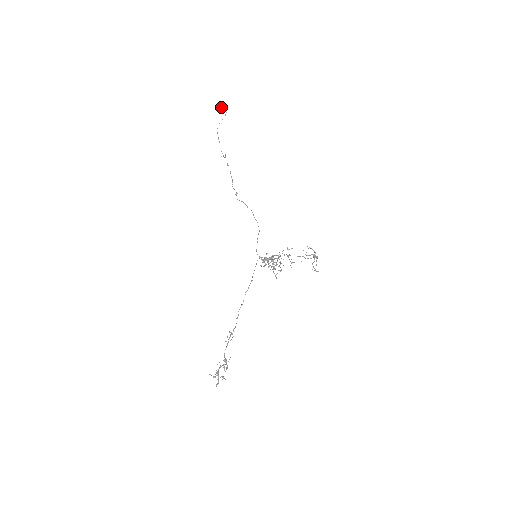
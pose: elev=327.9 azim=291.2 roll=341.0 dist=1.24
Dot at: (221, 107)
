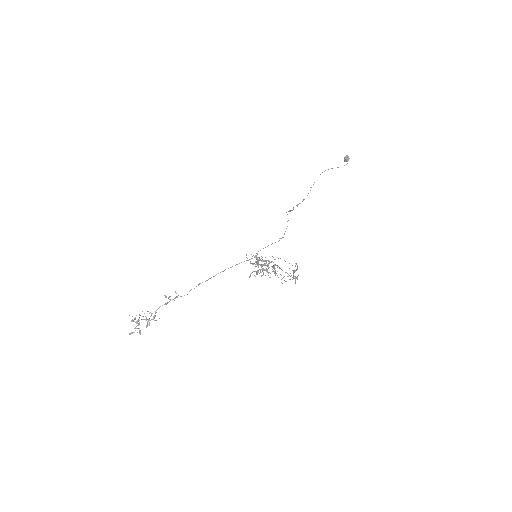
Dot at: (344, 157)
